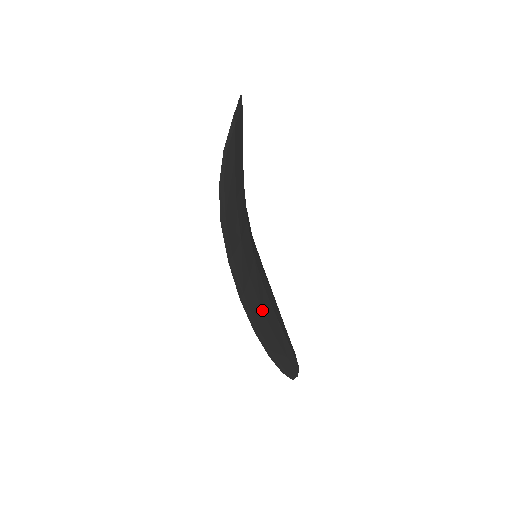
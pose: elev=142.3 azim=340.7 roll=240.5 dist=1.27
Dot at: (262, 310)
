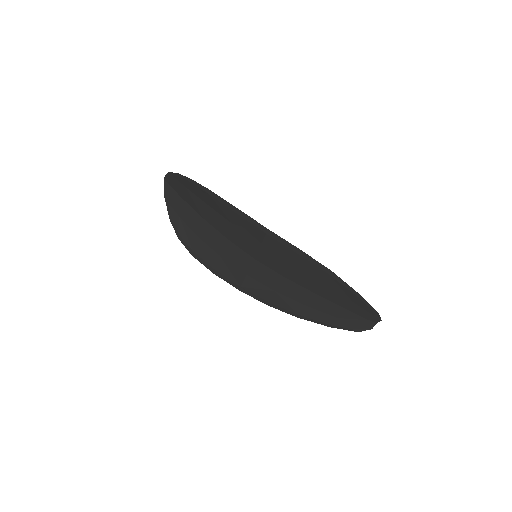
Dot at: (295, 263)
